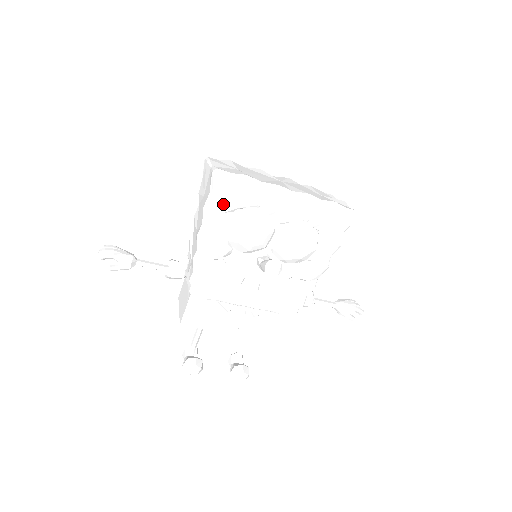
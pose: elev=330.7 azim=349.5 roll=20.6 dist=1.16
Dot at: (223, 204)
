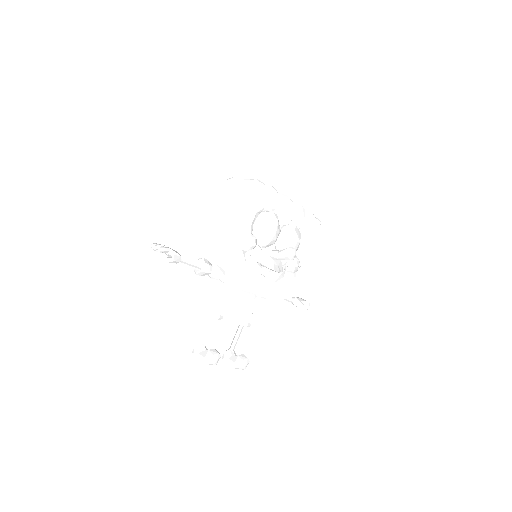
Dot at: (256, 206)
